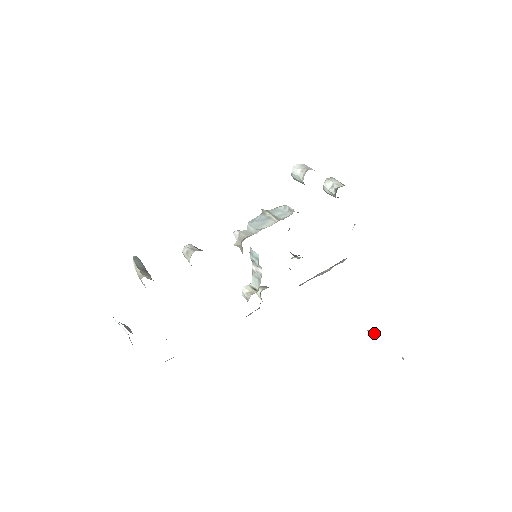
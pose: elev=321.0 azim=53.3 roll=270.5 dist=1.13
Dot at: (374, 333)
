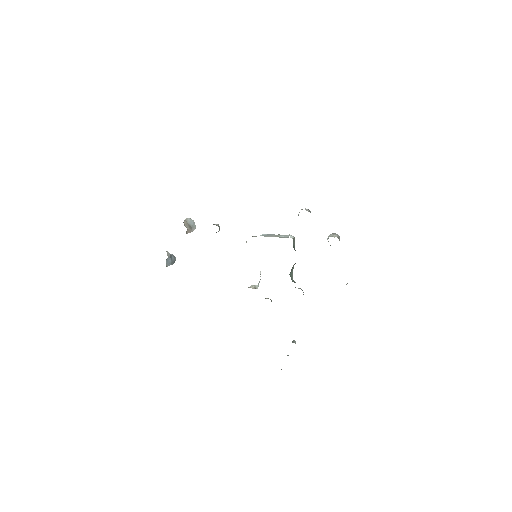
Dot at: (295, 342)
